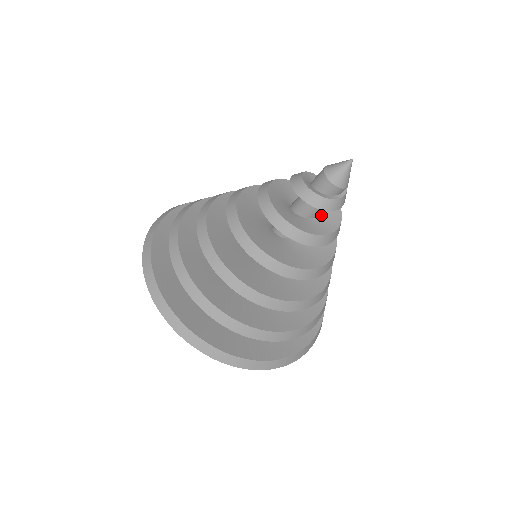
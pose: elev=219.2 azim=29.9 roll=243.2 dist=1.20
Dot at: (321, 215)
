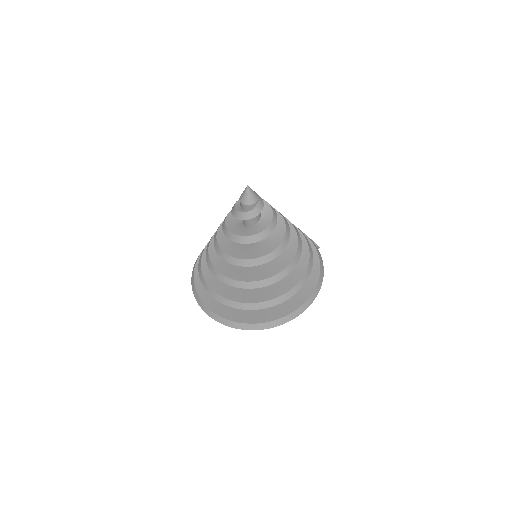
Dot at: (255, 224)
